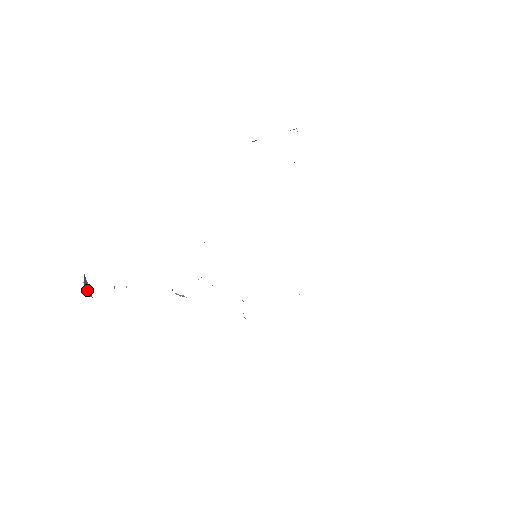
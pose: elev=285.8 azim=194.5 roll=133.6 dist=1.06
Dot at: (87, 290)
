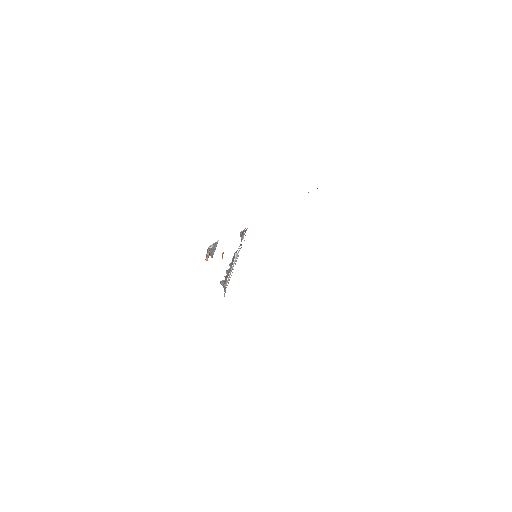
Dot at: (211, 251)
